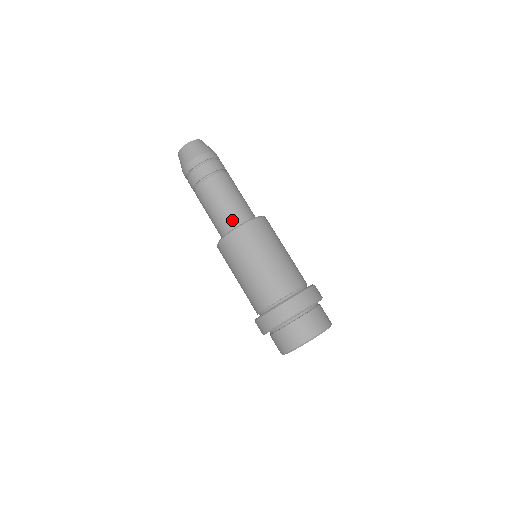
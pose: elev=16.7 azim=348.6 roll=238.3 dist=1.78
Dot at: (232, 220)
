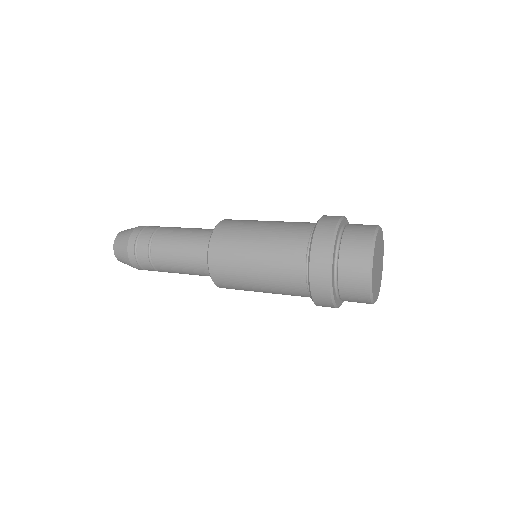
Dot at: (205, 237)
